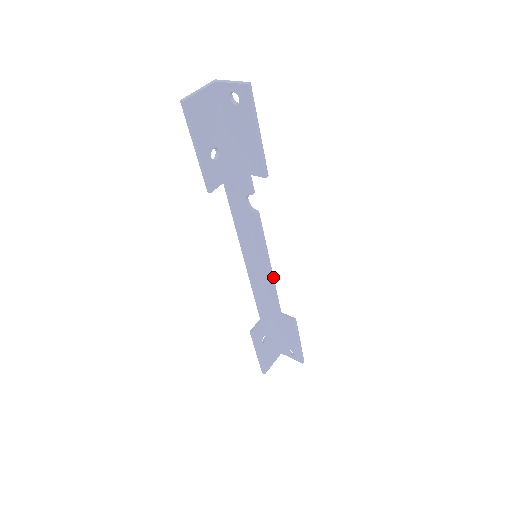
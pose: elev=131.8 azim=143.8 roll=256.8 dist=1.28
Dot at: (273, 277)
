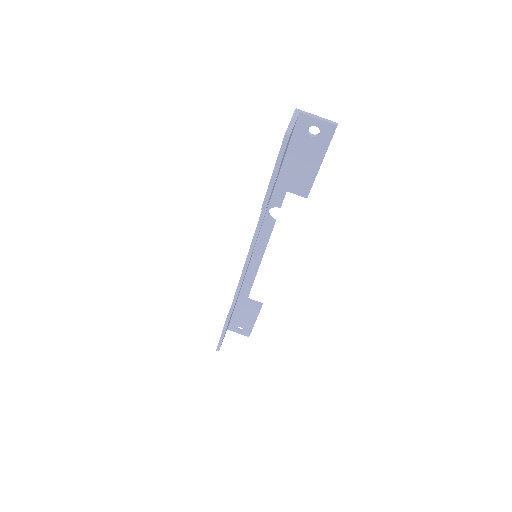
Dot at: (257, 271)
